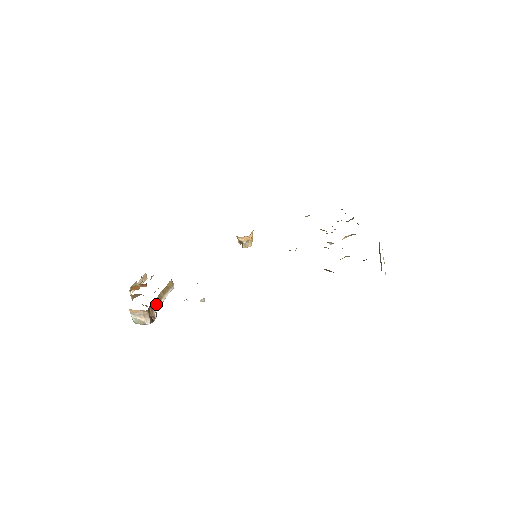
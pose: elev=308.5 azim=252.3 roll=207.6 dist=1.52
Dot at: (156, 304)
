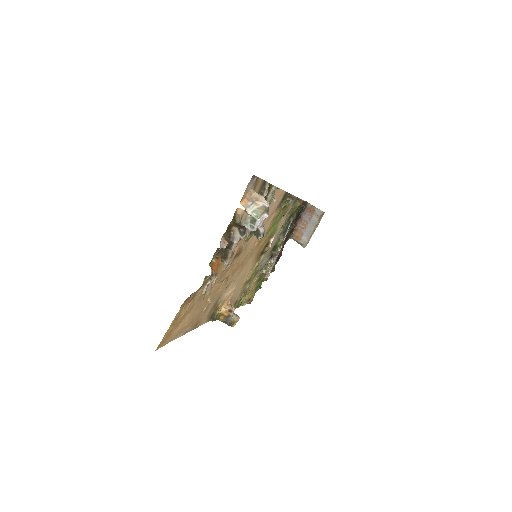
Dot at: occluded
